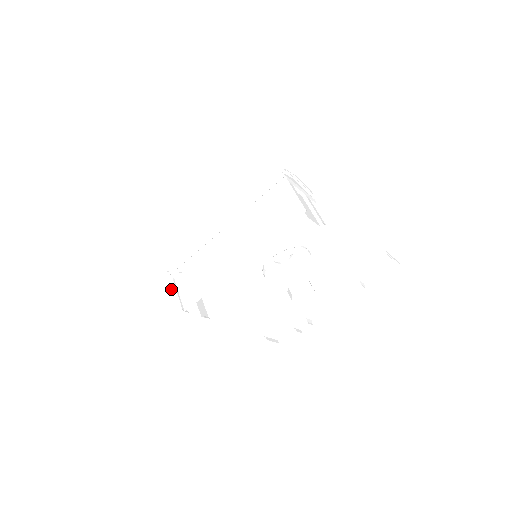
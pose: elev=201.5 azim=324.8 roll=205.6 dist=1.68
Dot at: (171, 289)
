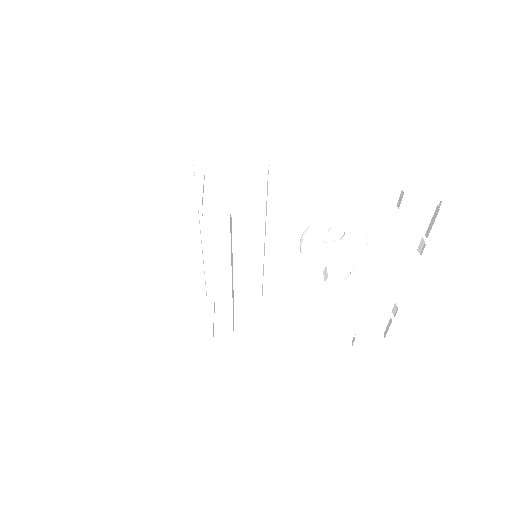
Dot at: occluded
